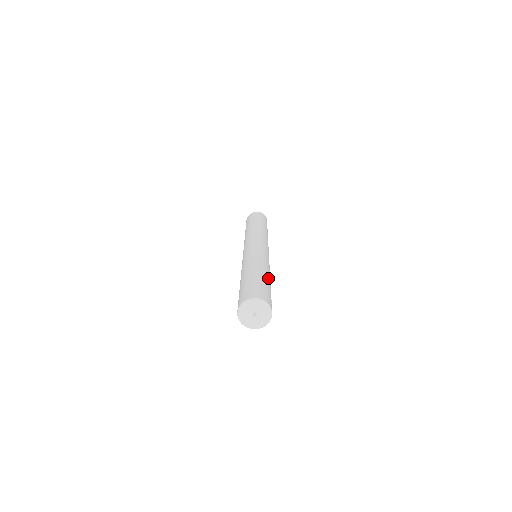
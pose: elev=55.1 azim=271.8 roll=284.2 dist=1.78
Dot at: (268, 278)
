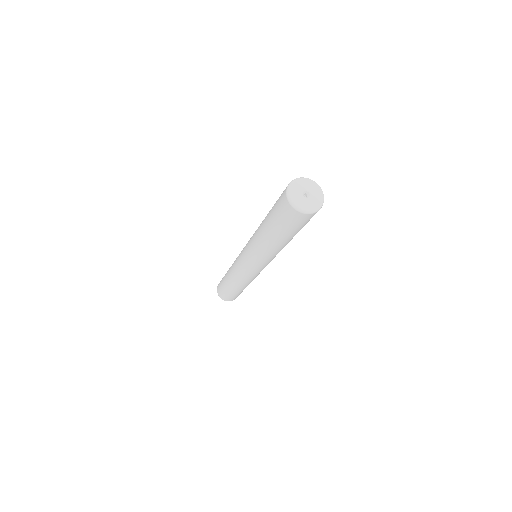
Dot at: occluded
